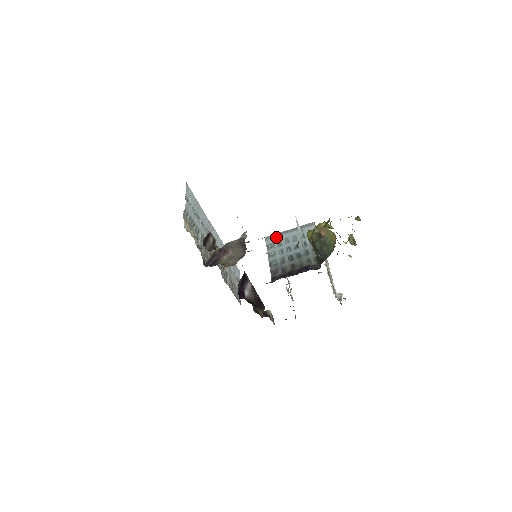
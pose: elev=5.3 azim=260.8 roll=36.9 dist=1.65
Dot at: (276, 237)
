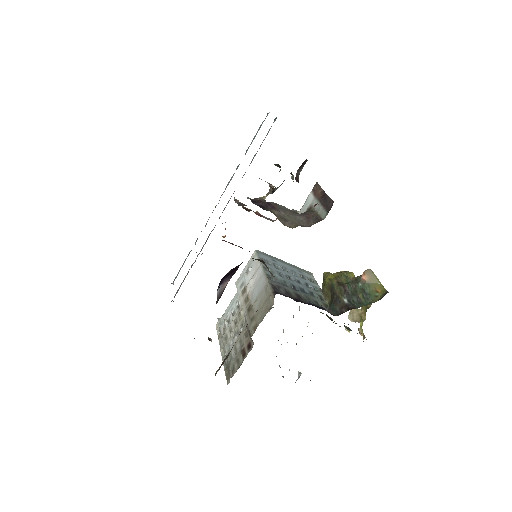
Dot at: (271, 258)
